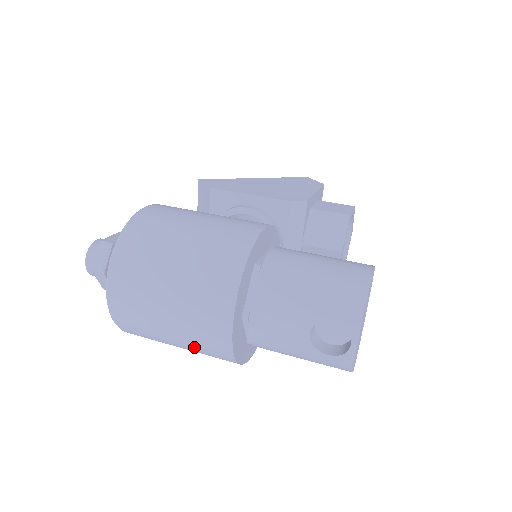
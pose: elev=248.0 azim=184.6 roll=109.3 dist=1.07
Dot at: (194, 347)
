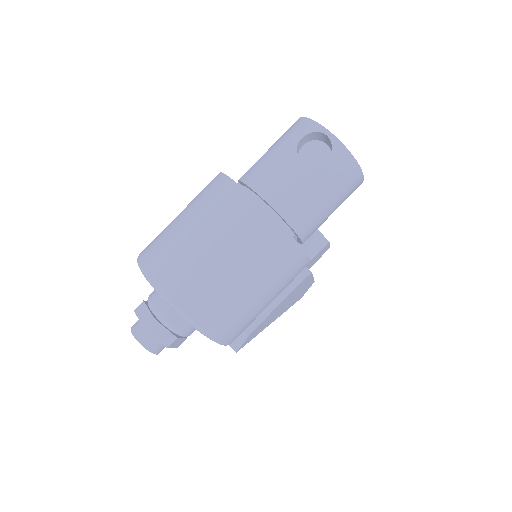
Dot at: (255, 260)
